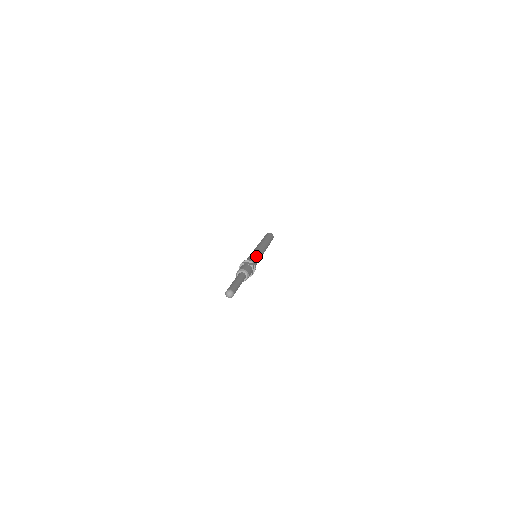
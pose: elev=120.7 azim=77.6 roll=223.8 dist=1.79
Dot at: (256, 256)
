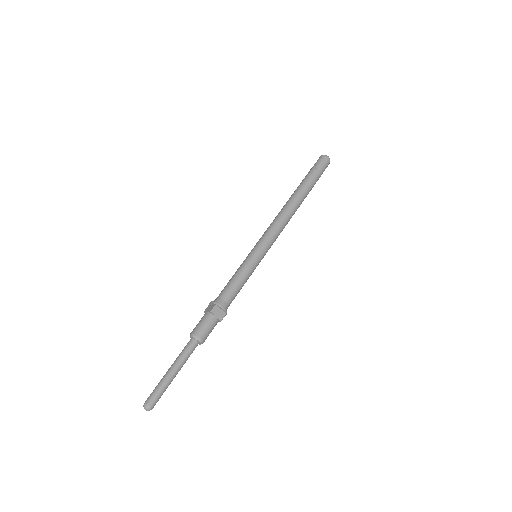
Dot at: (247, 277)
